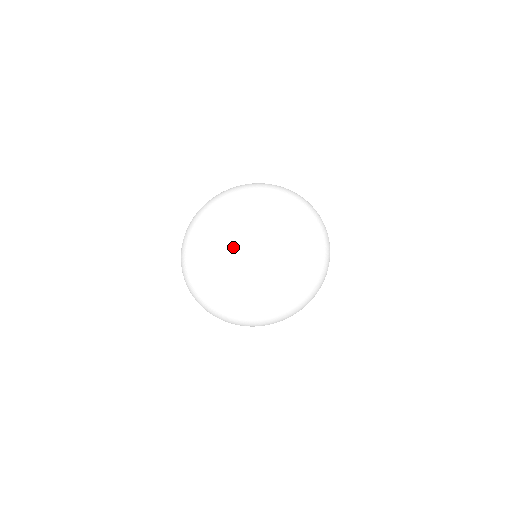
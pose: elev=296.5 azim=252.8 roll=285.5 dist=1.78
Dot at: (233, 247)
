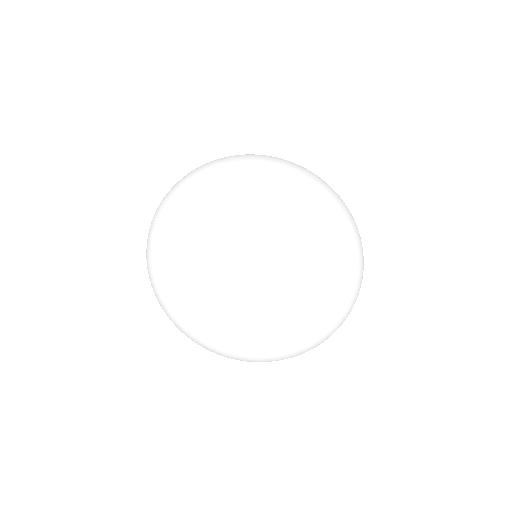
Dot at: occluded
